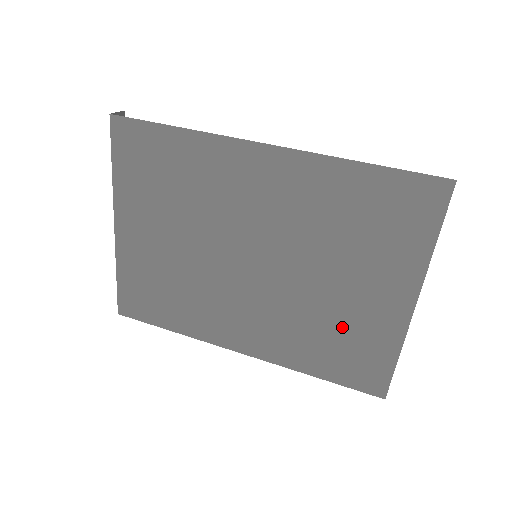
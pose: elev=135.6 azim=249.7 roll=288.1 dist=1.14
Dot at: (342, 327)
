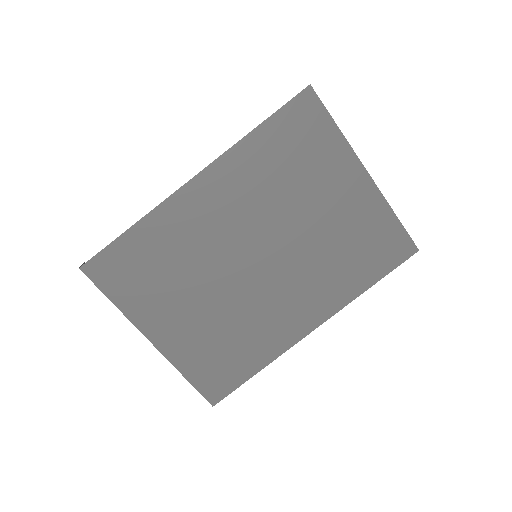
Dot at: (349, 236)
